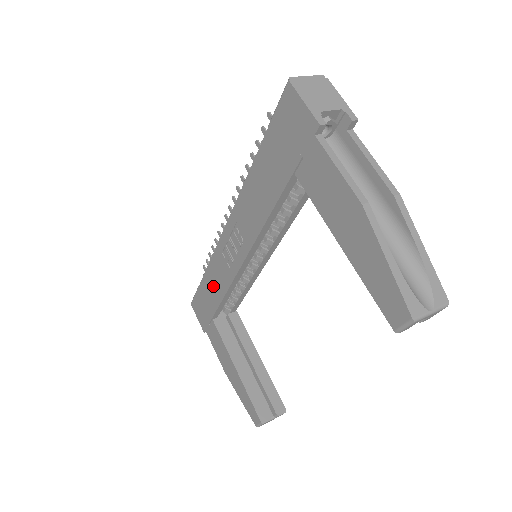
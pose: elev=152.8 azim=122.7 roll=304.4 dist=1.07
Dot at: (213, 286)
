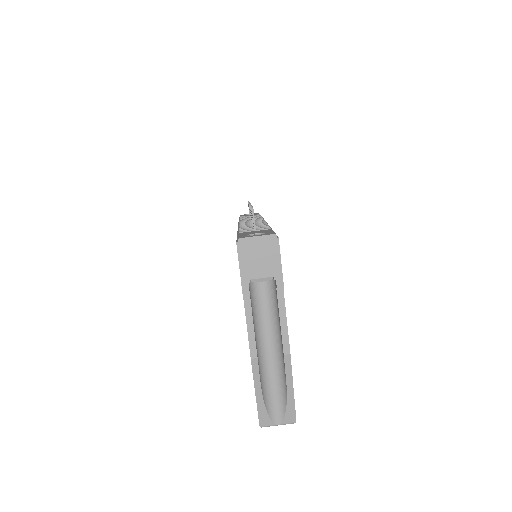
Dot at: occluded
